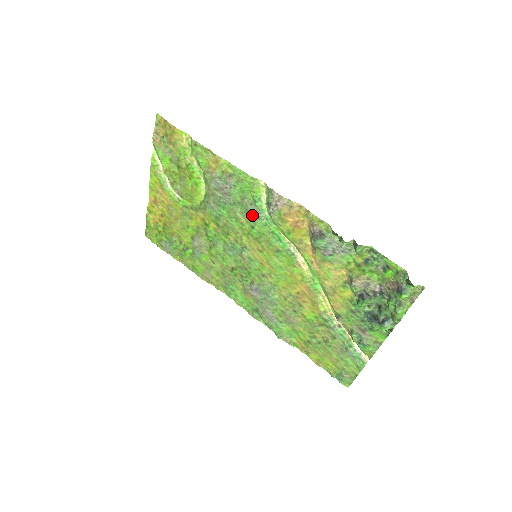
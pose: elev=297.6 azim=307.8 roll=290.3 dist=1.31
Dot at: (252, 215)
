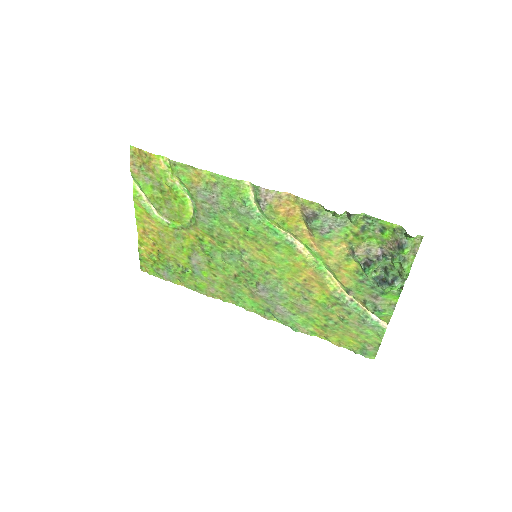
Dot at: (244, 217)
